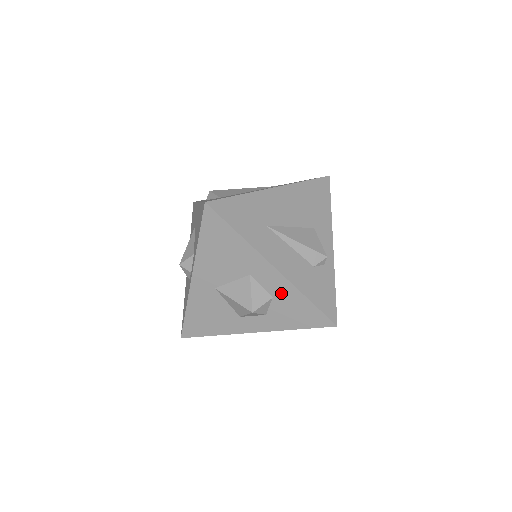
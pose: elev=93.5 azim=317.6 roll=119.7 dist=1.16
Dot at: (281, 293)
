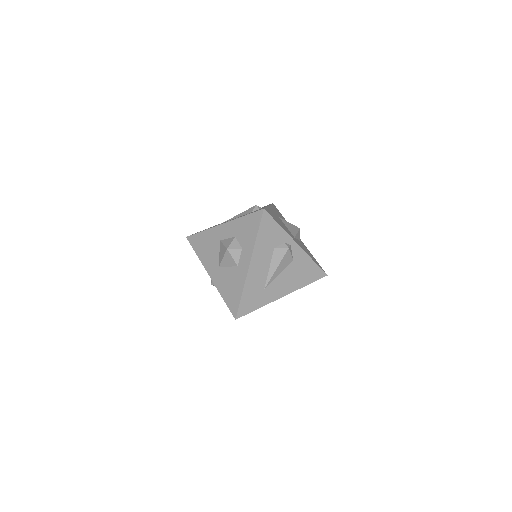
Dot at: (235, 230)
